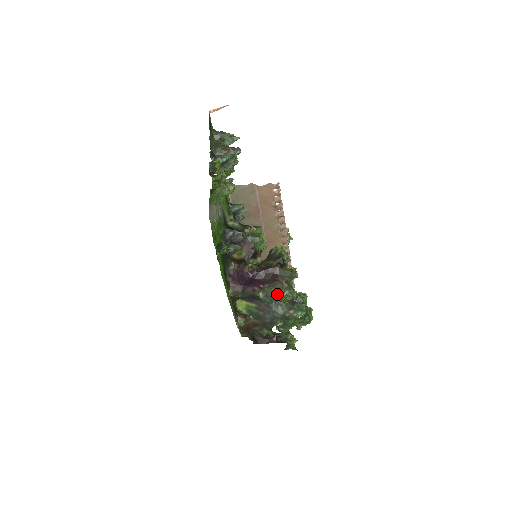
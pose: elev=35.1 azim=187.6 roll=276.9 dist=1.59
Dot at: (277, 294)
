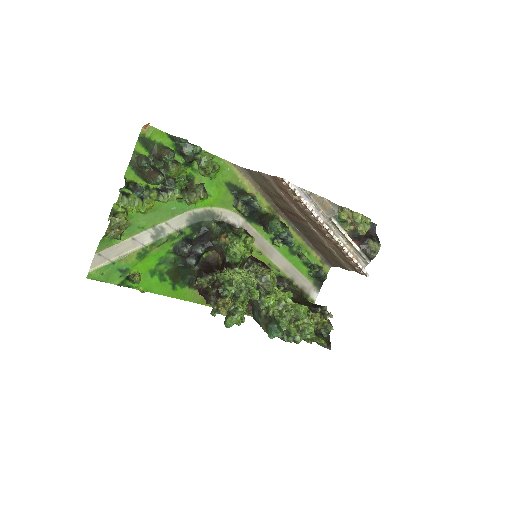
Dot at: occluded
